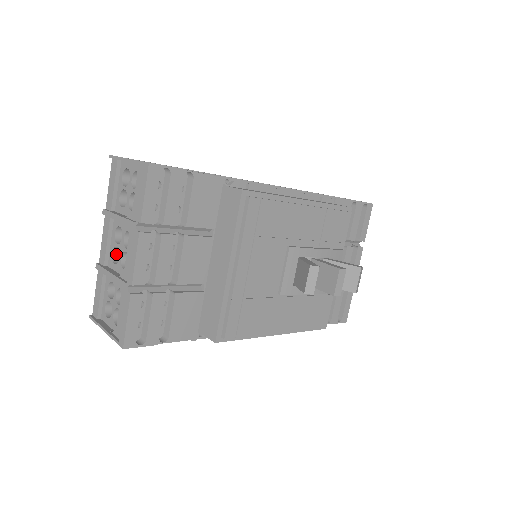
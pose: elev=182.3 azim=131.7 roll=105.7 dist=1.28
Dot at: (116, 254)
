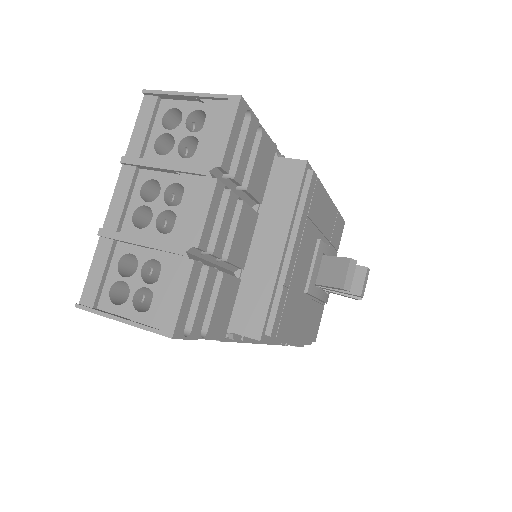
Dot at: (136, 218)
